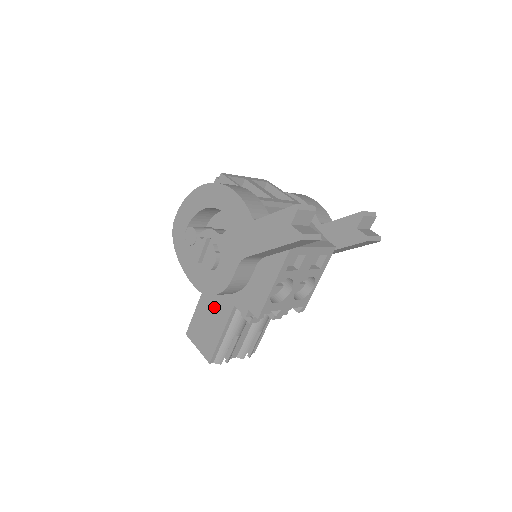
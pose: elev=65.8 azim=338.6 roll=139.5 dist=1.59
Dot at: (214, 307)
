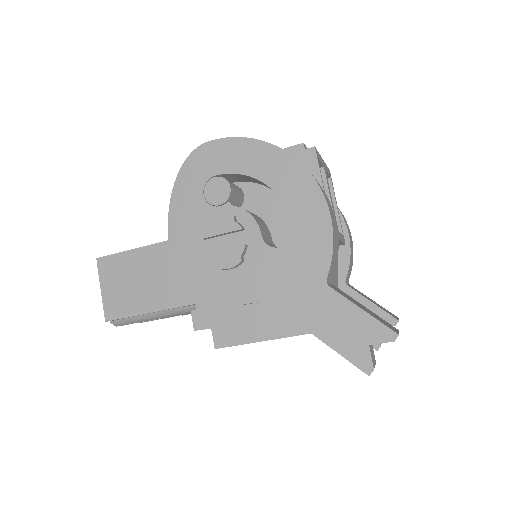
Dot at: (165, 275)
